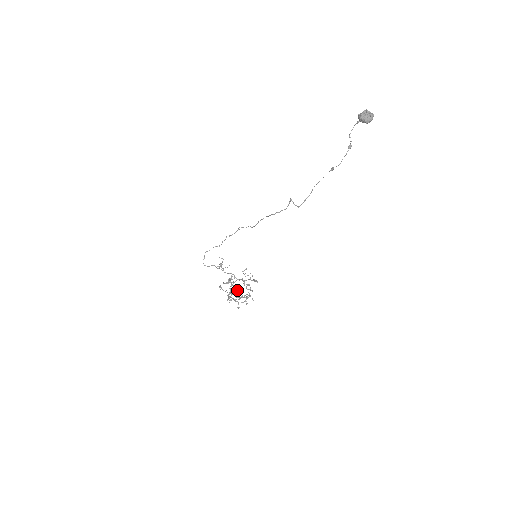
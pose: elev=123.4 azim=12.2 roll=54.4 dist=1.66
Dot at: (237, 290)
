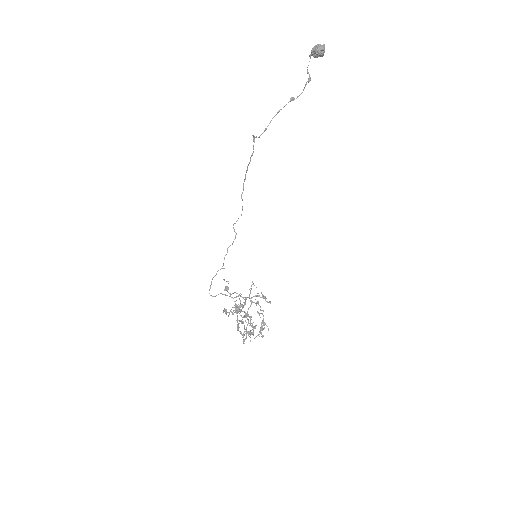
Dot at: (246, 316)
